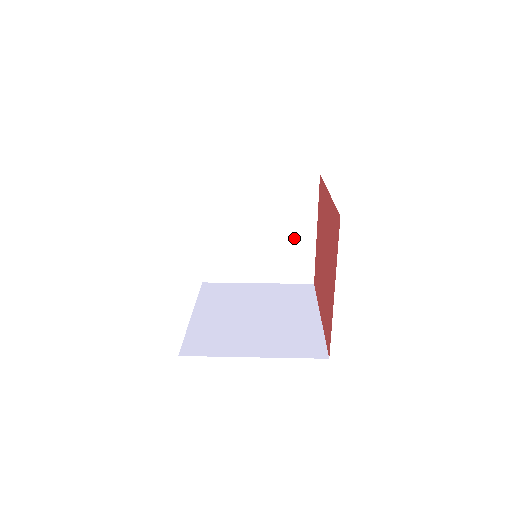
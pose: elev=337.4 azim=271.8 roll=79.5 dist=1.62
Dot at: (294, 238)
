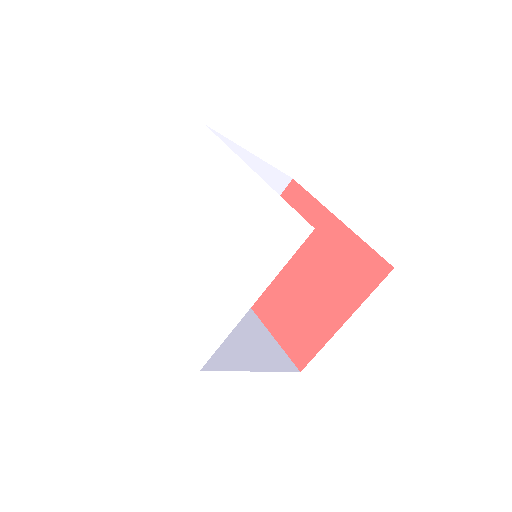
Dot at: occluded
